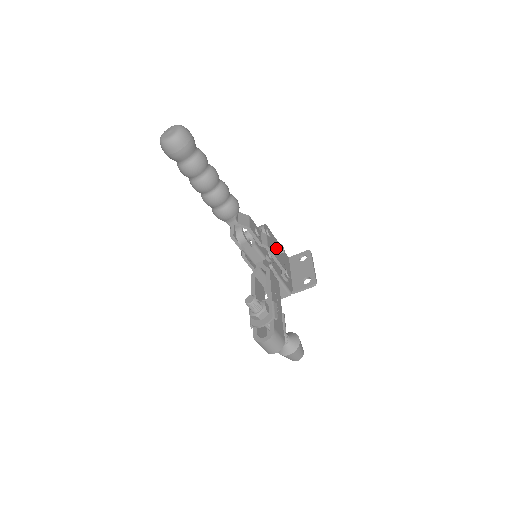
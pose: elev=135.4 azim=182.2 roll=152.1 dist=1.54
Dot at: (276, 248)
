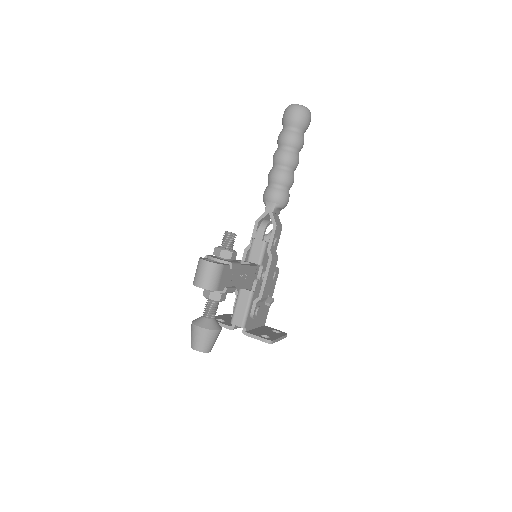
Dot at: (272, 279)
